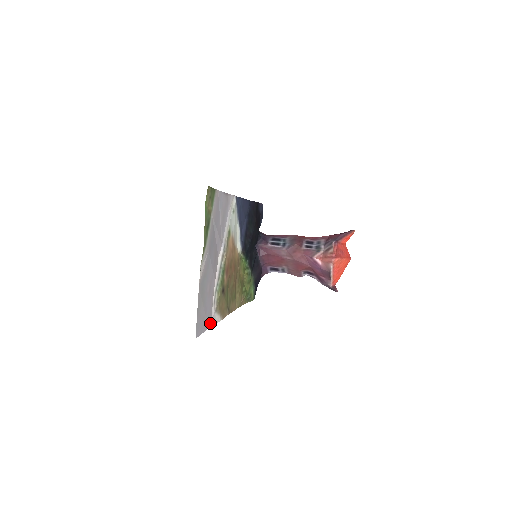
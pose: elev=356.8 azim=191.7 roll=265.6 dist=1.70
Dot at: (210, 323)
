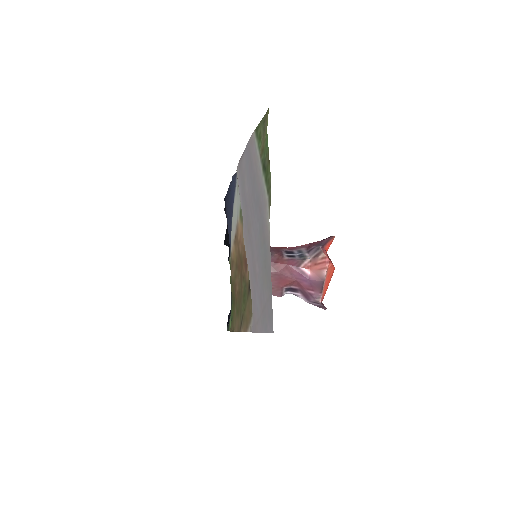
Dot at: (254, 326)
